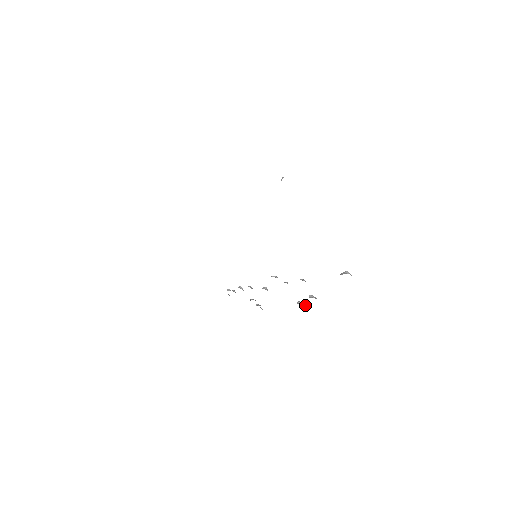
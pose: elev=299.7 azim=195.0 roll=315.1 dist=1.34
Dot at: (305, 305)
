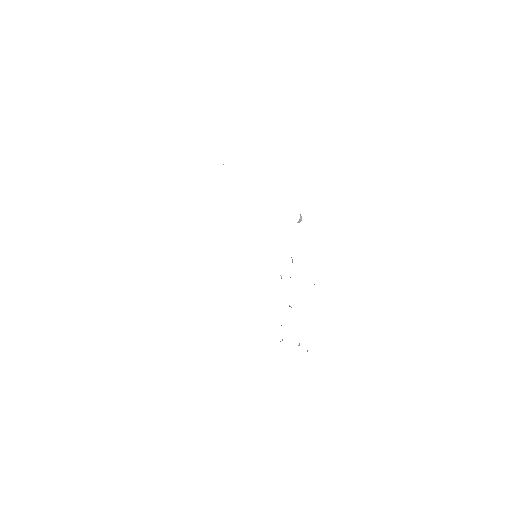
Dot at: occluded
